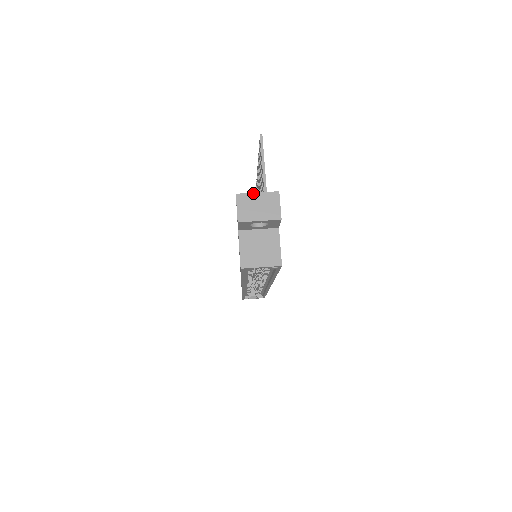
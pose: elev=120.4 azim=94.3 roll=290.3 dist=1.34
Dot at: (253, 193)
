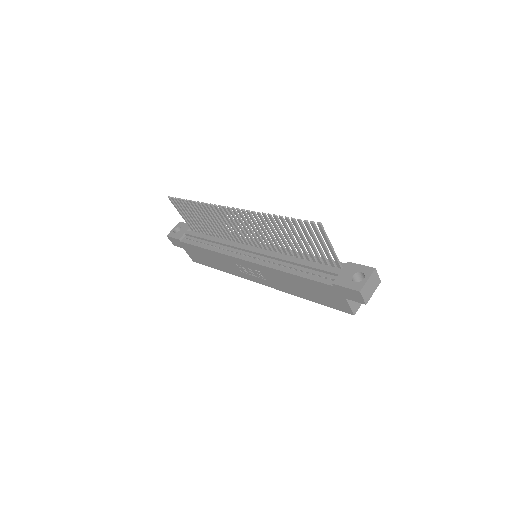
Dot at: (366, 282)
